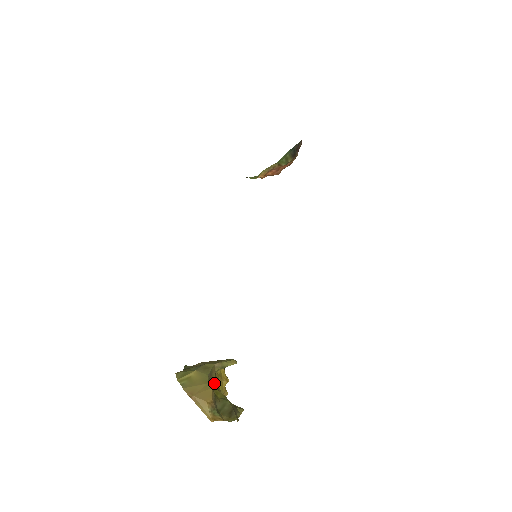
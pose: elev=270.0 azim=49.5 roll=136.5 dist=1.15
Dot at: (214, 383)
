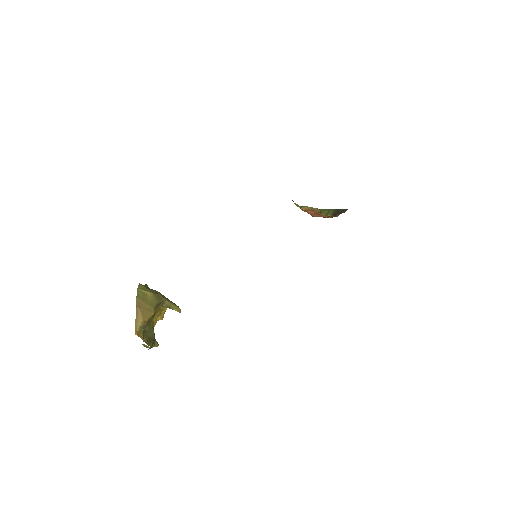
Dot at: (155, 312)
